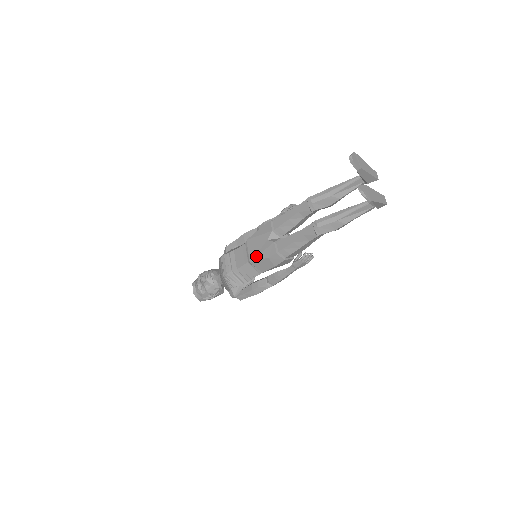
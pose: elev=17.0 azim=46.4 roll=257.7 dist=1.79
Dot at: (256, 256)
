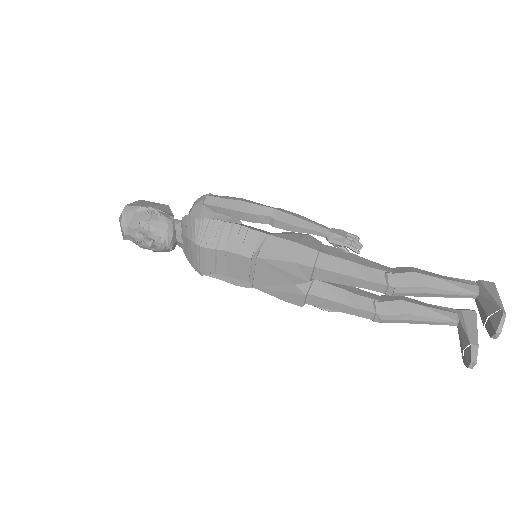
Dot at: (267, 289)
